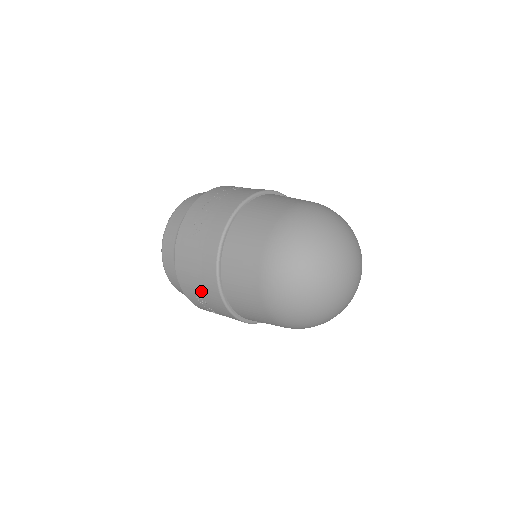
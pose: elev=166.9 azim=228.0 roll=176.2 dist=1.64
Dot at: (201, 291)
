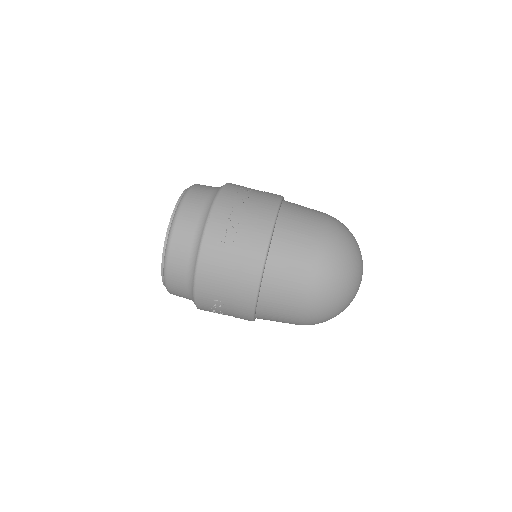
Dot at: (227, 298)
